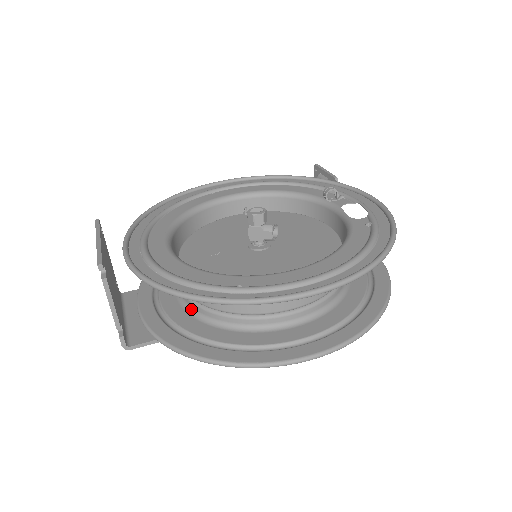
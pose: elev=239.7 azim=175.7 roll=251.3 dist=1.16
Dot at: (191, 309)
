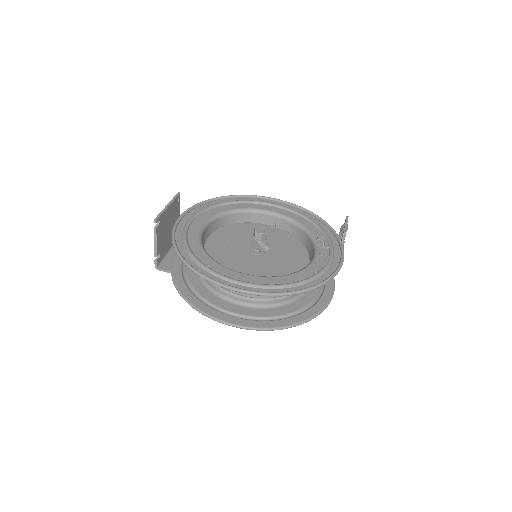
Dot at: occluded
